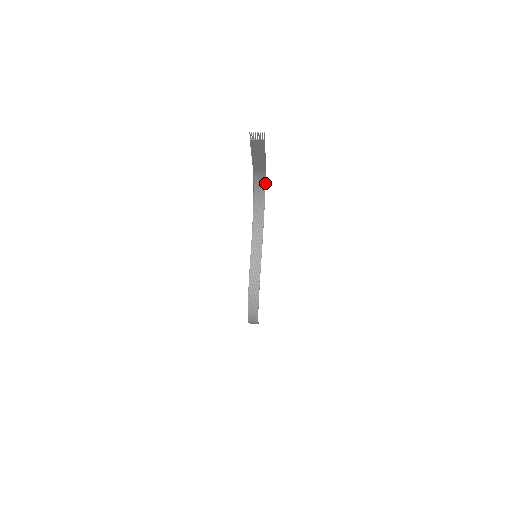
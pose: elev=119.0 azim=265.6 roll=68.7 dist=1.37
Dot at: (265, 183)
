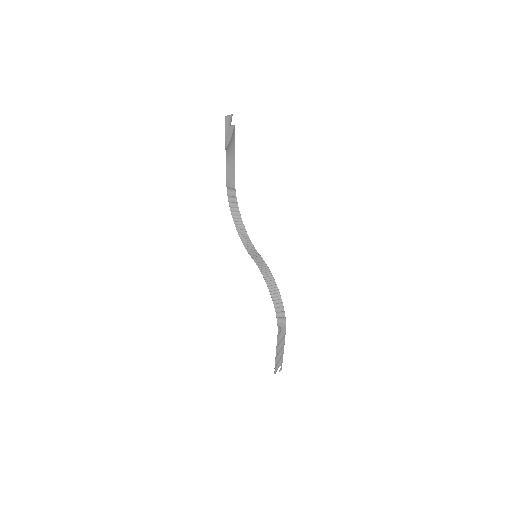
Dot at: (236, 198)
